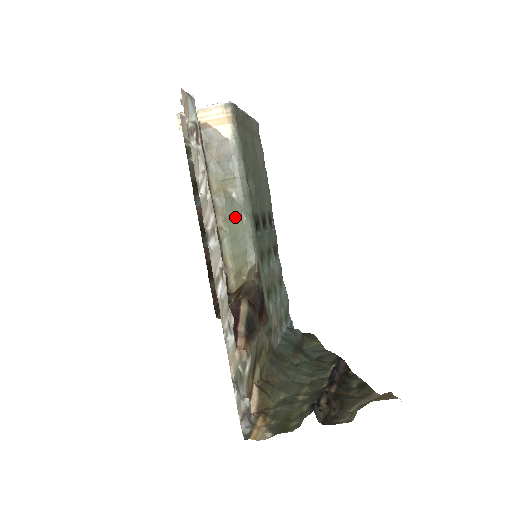
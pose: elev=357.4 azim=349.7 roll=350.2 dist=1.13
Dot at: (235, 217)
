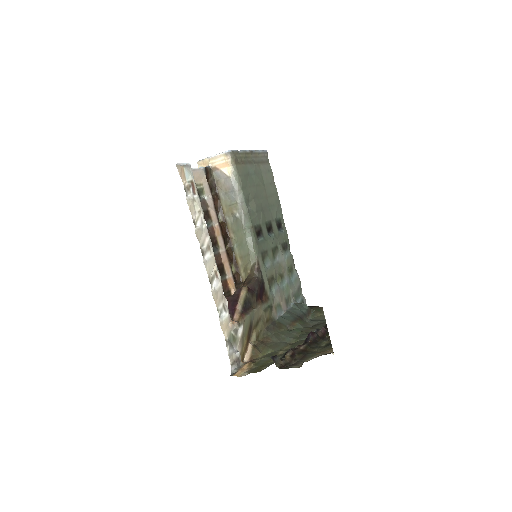
Dot at: (240, 230)
